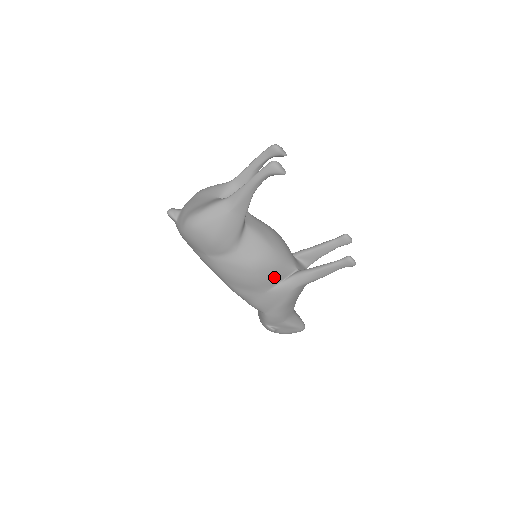
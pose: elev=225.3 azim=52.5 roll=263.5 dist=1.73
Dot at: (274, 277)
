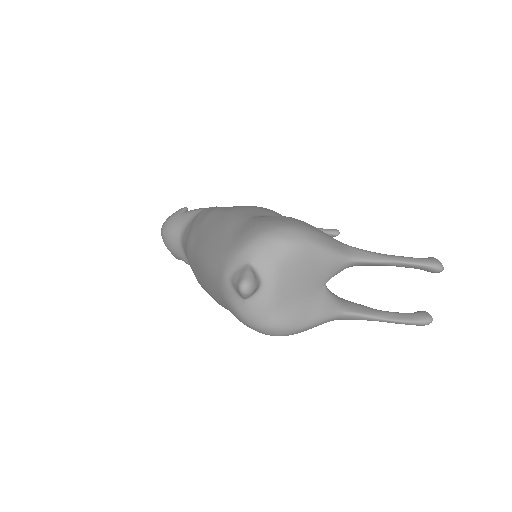
Dot at: occluded
